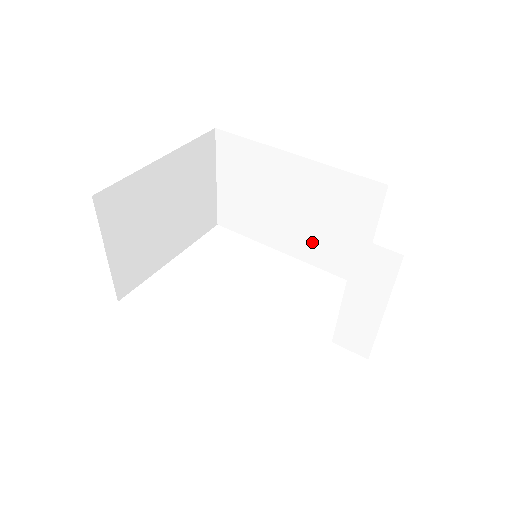
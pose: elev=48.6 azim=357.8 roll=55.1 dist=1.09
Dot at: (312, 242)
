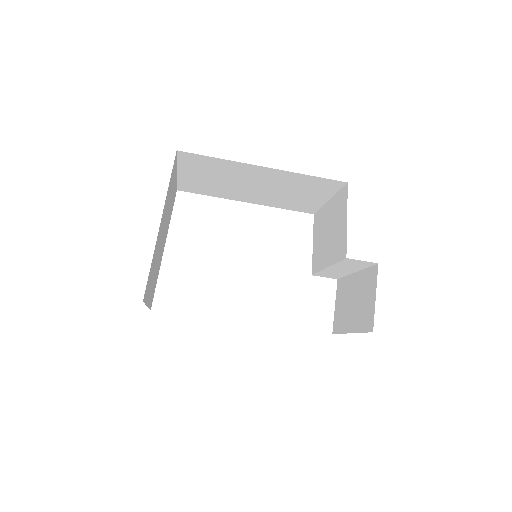
Dot at: (275, 199)
